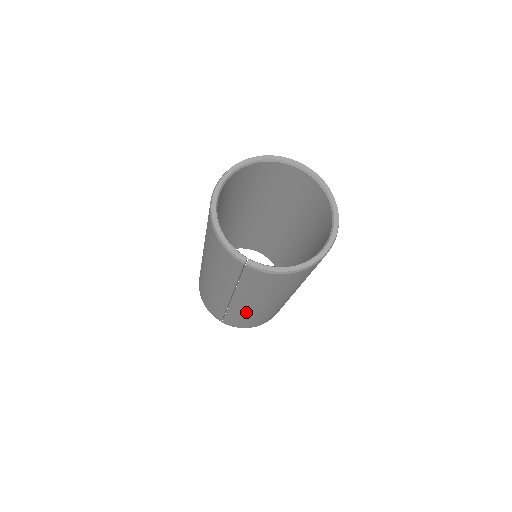
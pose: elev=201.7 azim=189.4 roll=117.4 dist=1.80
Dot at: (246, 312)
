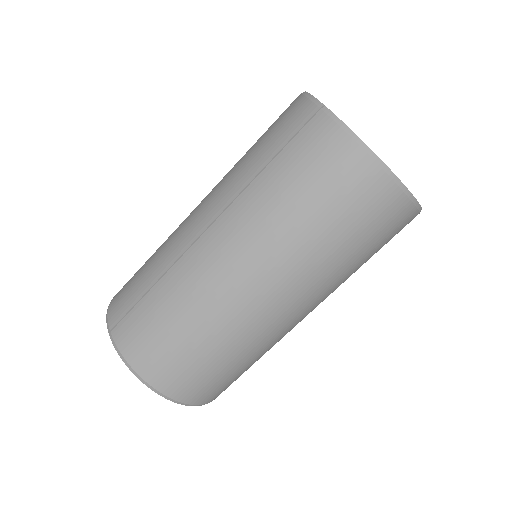
Dot at: (195, 281)
